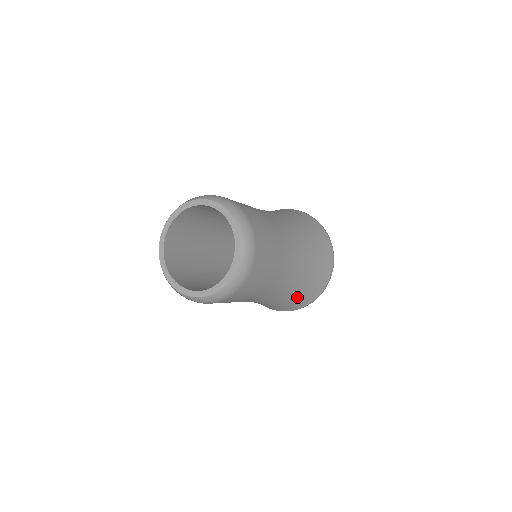
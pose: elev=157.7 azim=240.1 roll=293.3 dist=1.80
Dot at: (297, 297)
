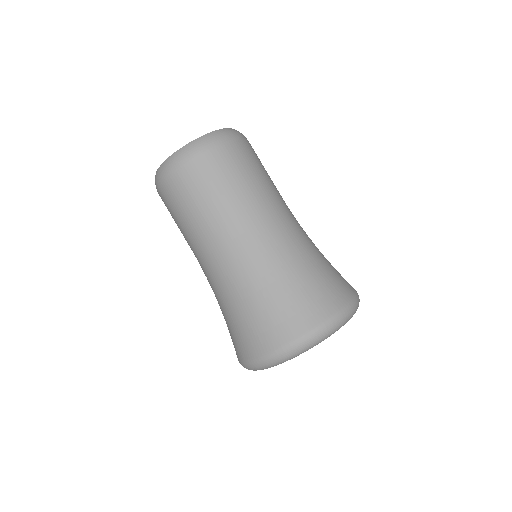
Dot at: (282, 296)
